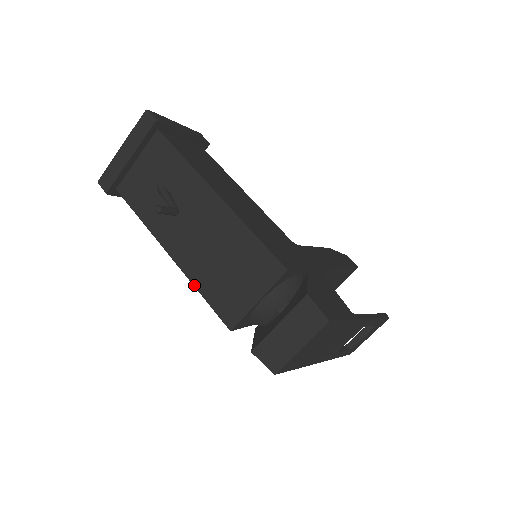
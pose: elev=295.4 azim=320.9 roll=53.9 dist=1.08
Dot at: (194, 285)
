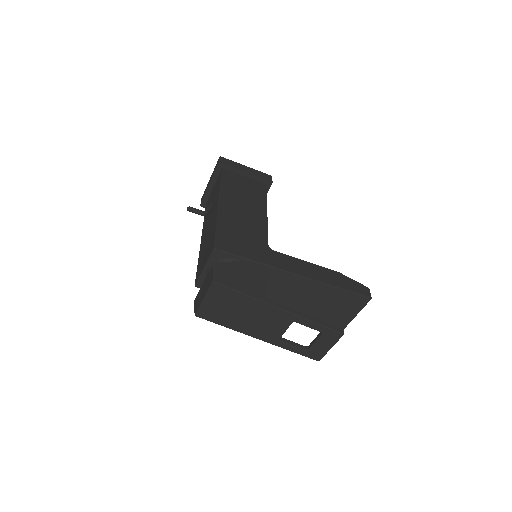
Dot at: (198, 259)
